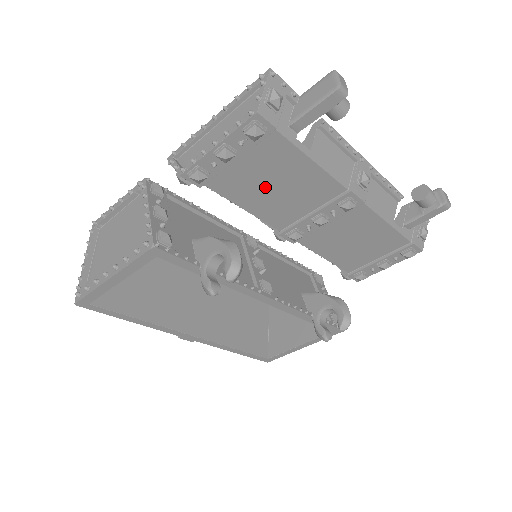
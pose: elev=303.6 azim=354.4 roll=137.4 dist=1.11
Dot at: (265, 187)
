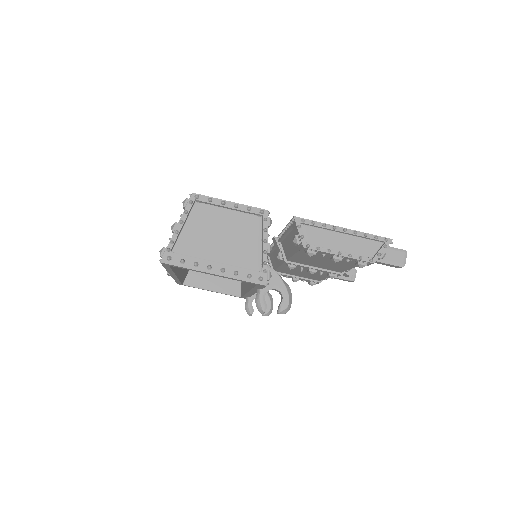
Dot at: (319, 259)
